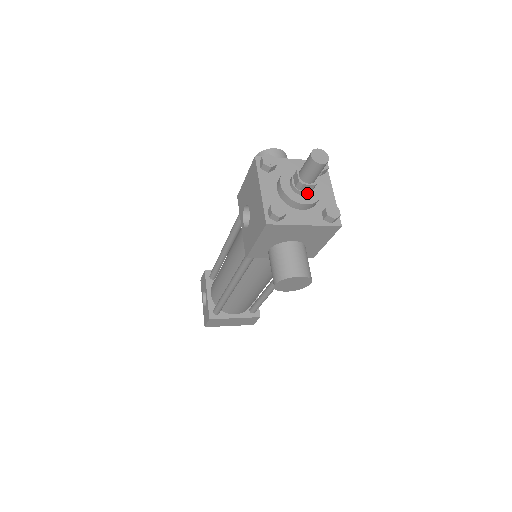
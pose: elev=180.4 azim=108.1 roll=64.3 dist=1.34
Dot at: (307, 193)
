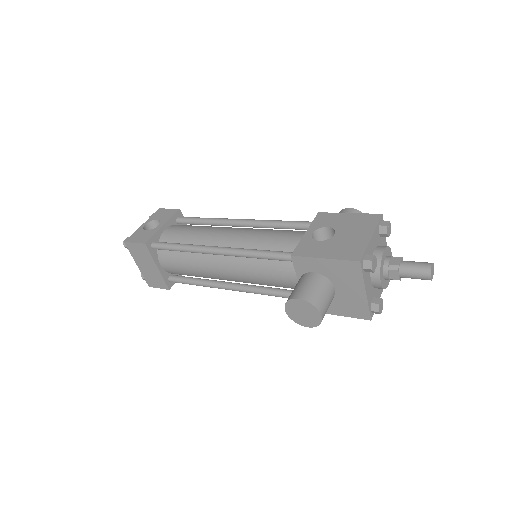
Dot at: (387, 277)
